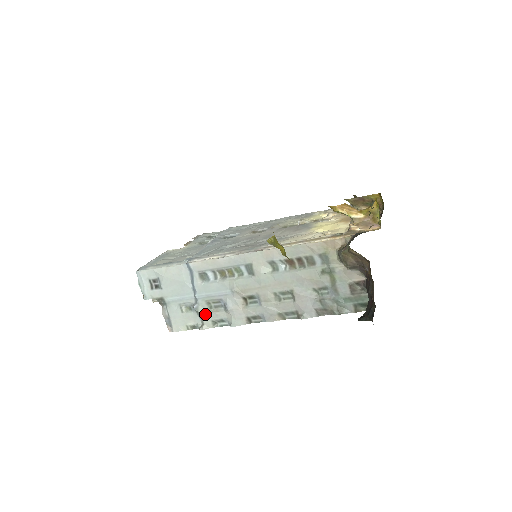
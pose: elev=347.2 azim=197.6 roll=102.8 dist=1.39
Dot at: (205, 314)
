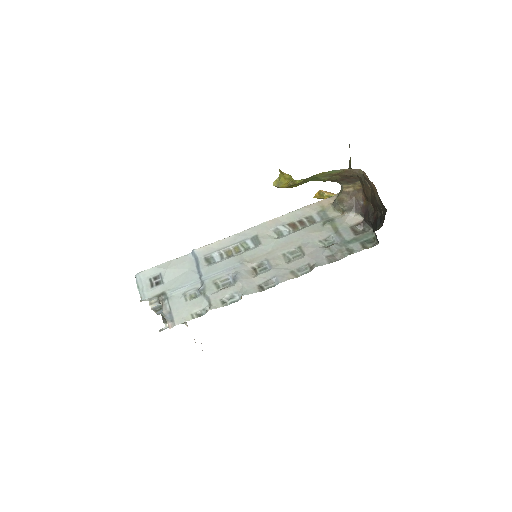
Dot at: (213, 294)
